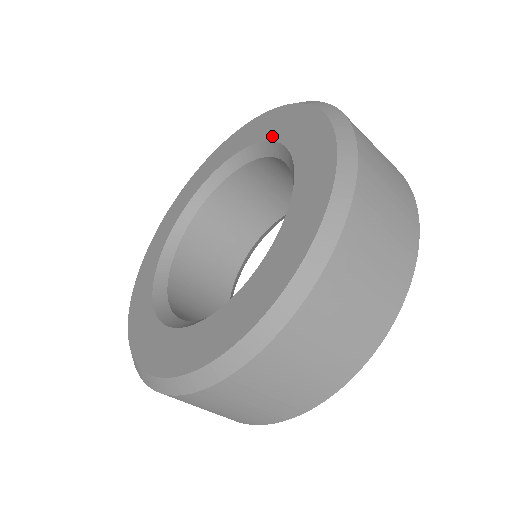
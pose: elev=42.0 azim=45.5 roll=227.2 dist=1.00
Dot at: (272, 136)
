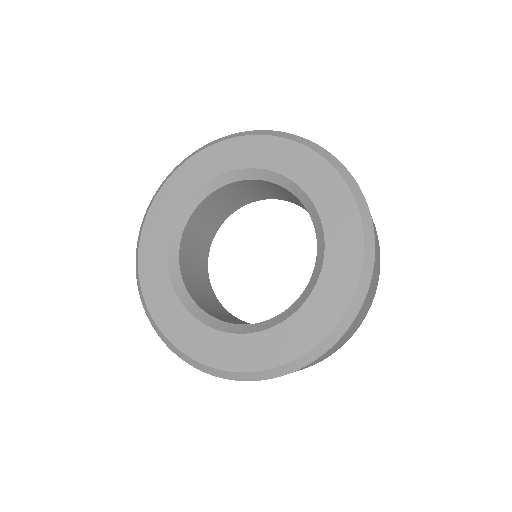
Dot at: (294, 177)
